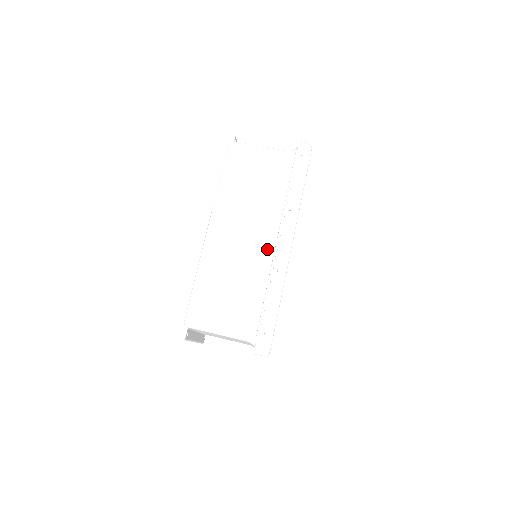
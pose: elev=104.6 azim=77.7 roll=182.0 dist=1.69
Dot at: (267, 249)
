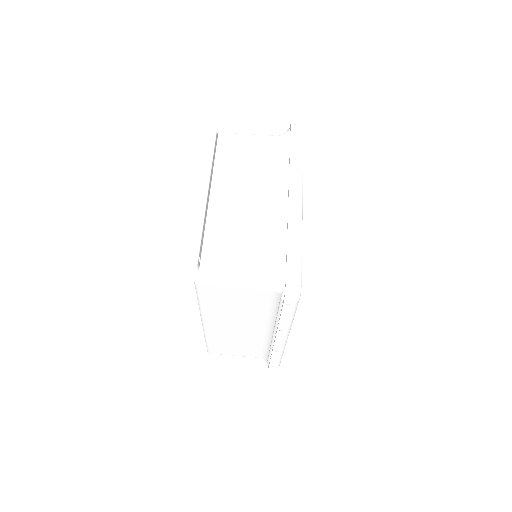
Dot at: (264, 334)
